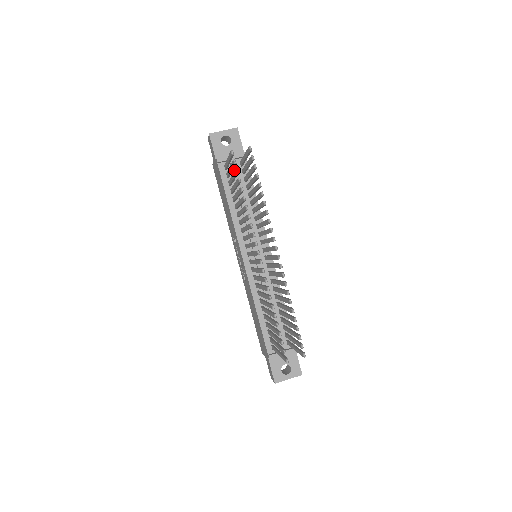
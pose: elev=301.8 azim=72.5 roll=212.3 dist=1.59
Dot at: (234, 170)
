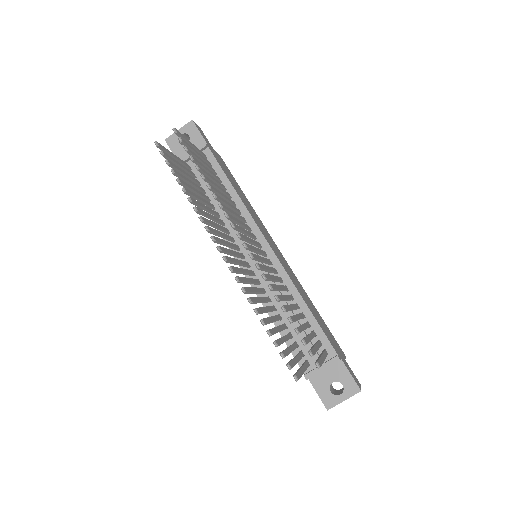
Dot at: occluded
